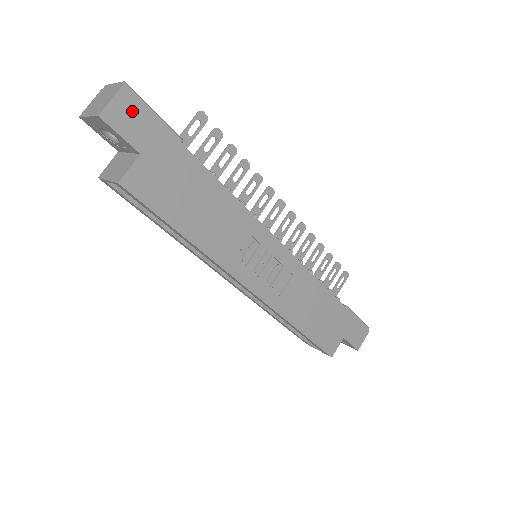
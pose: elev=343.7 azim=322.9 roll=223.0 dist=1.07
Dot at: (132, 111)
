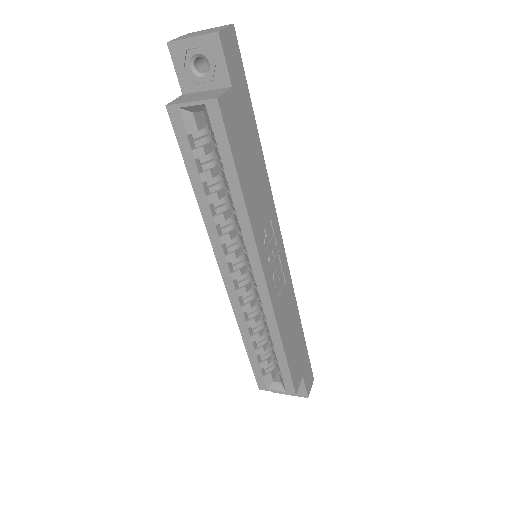
Dot at: (234, 48)
